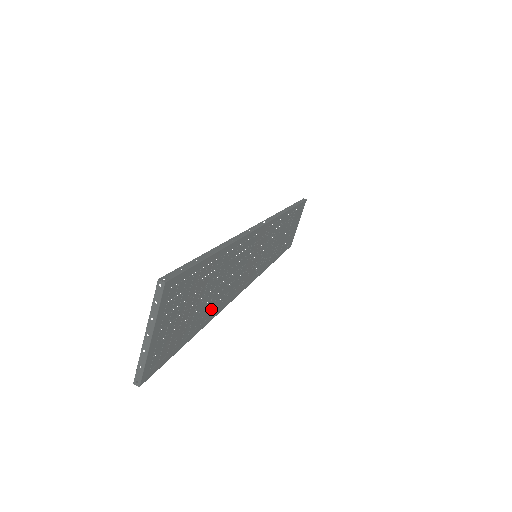
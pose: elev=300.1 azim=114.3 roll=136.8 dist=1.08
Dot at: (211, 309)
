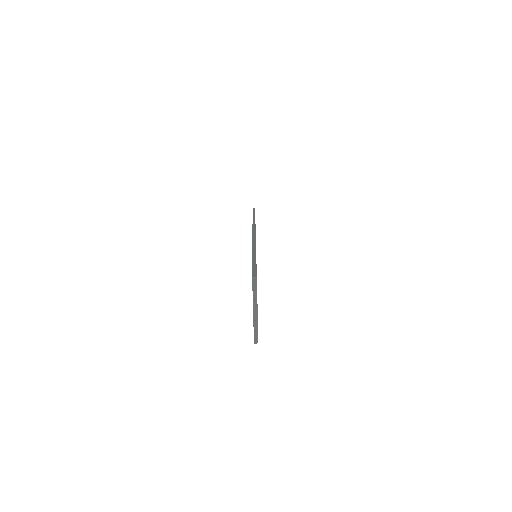
Dot at: occluded
